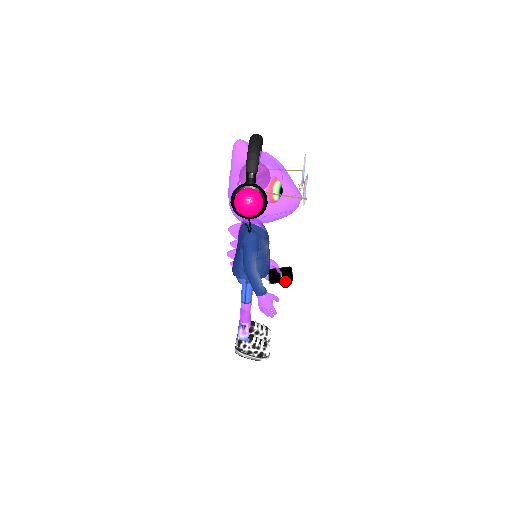
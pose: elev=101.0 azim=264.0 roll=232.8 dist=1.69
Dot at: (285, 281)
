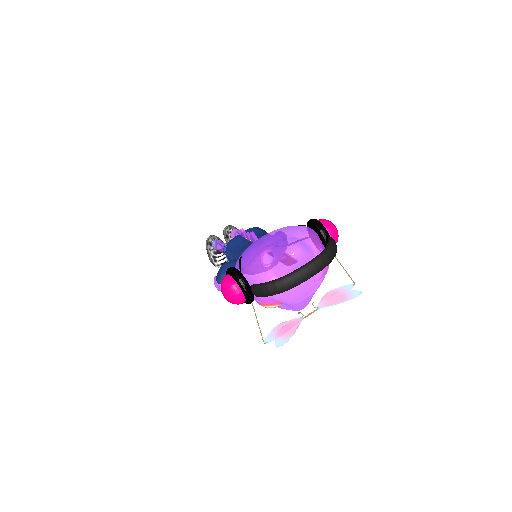
Dot at: occluded
